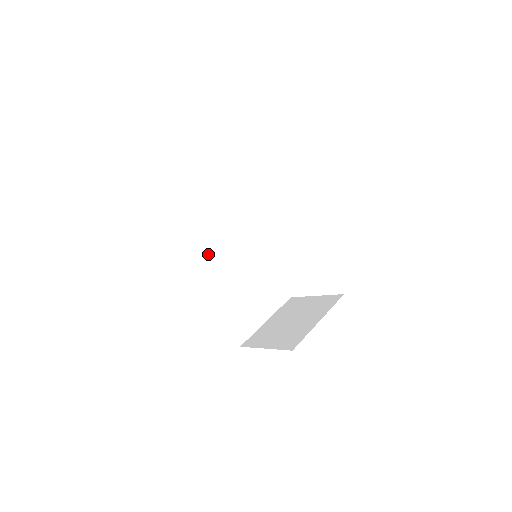
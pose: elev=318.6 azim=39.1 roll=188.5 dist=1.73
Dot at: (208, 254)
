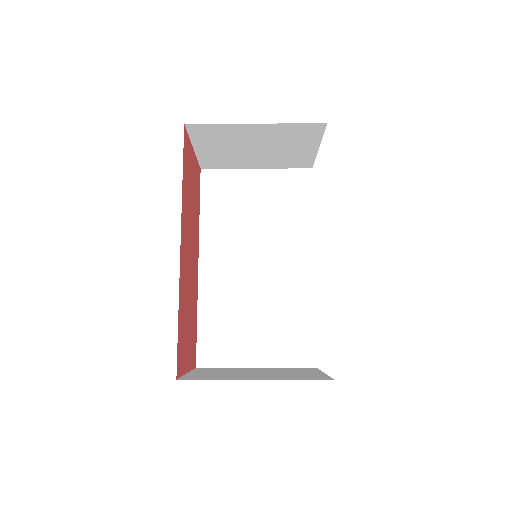
Dot at: (228, 238)
